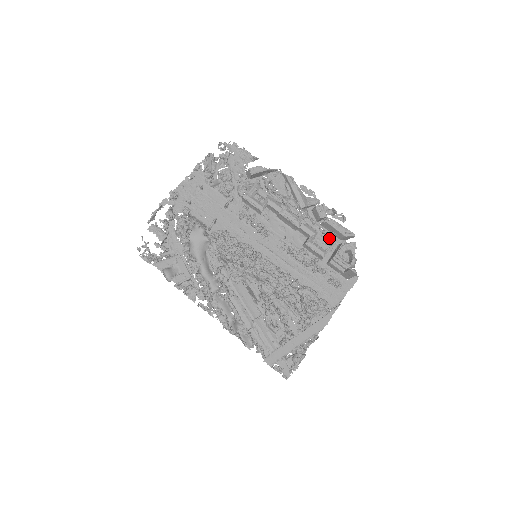
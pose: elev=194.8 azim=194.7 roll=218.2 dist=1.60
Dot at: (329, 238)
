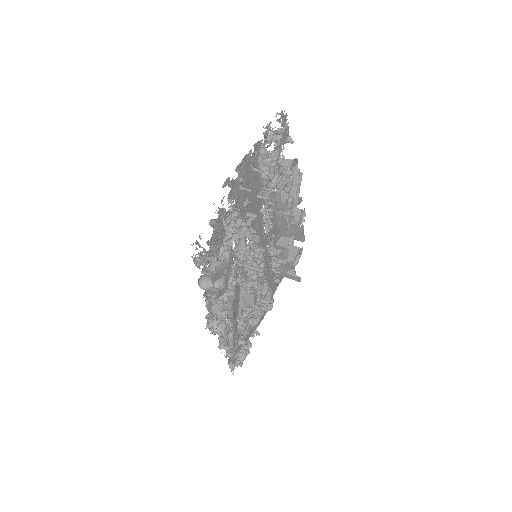
Dot at: (291, 239)
